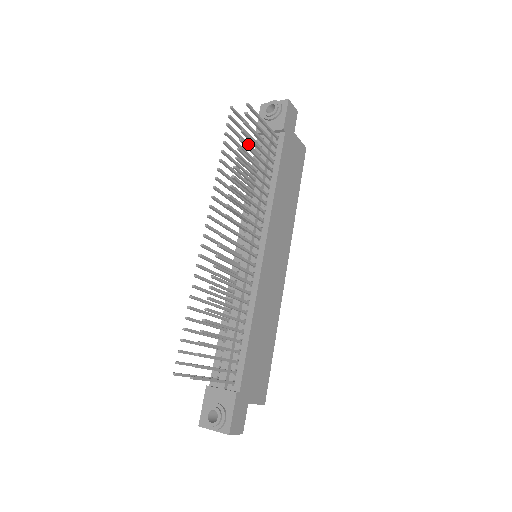
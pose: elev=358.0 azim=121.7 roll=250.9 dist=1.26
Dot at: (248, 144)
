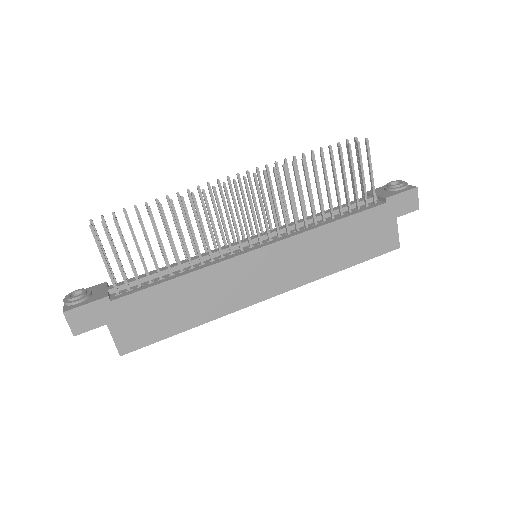
Dot at: occluded
